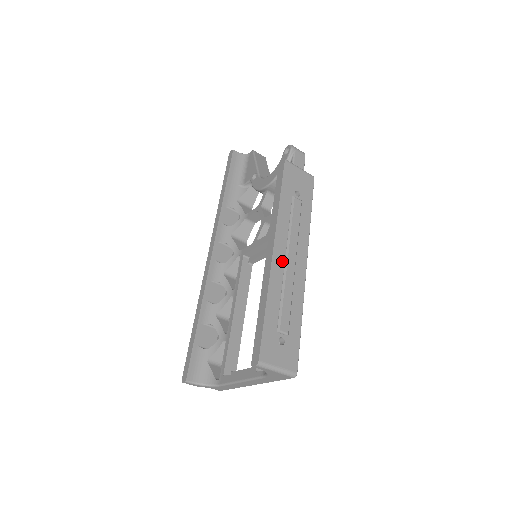
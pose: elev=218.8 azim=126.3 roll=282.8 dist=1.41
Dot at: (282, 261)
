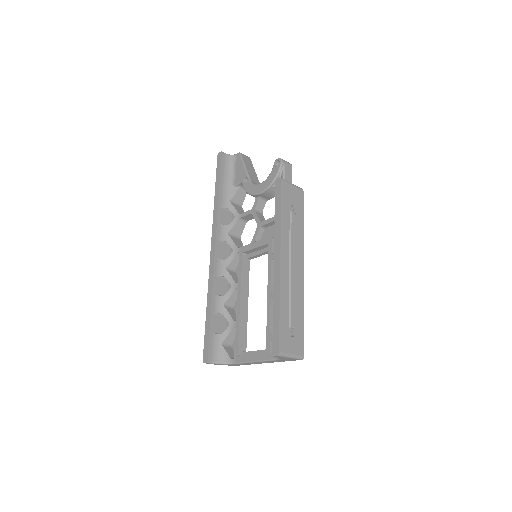
Dot at: (287, 269)
